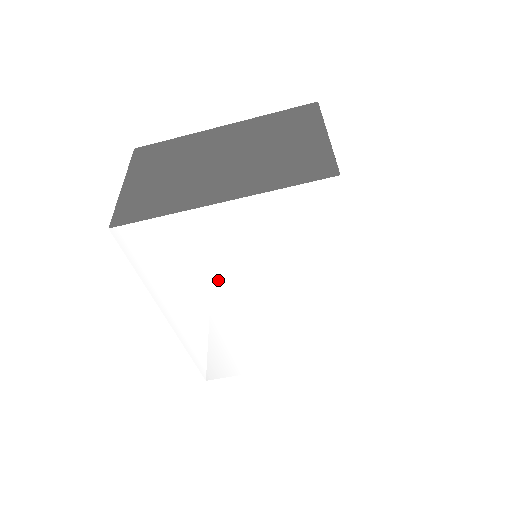
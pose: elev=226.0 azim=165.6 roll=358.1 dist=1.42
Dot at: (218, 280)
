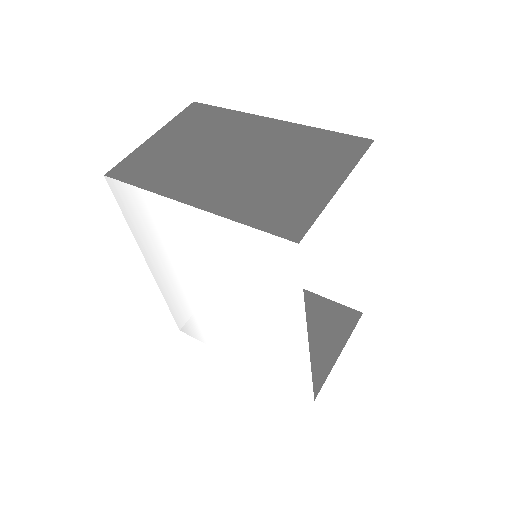
Dot at: (188, 264)
